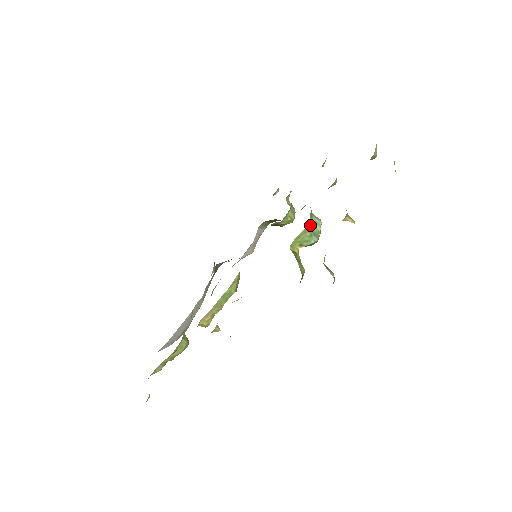
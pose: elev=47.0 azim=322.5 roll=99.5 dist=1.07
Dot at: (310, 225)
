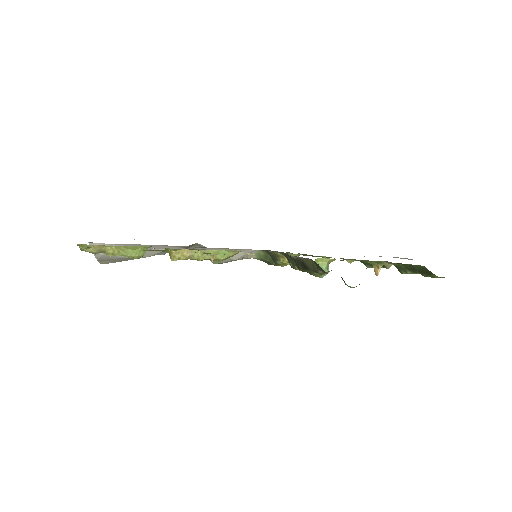
Dot at: (329, 263)
